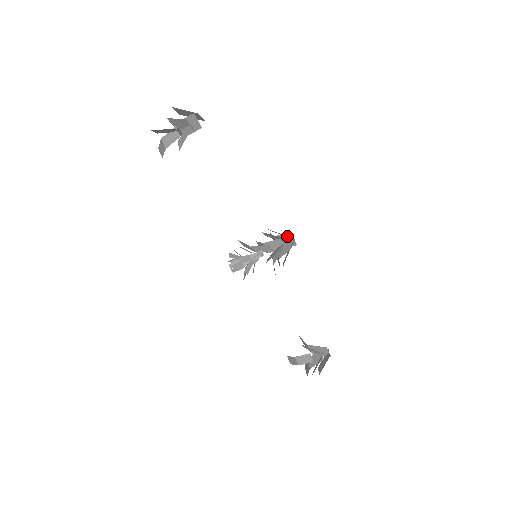
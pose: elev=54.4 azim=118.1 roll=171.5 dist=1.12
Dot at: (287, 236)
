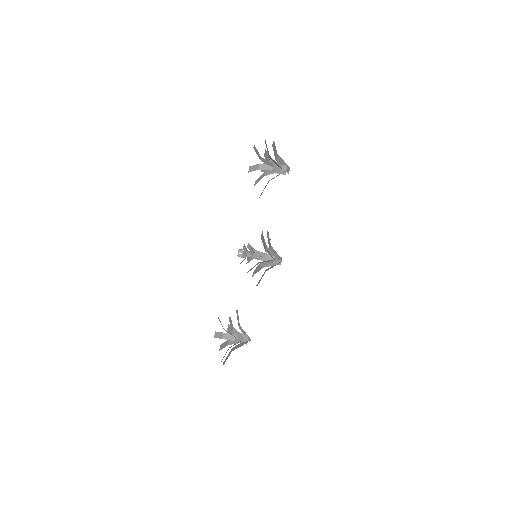
Dot at: (280, 257)
